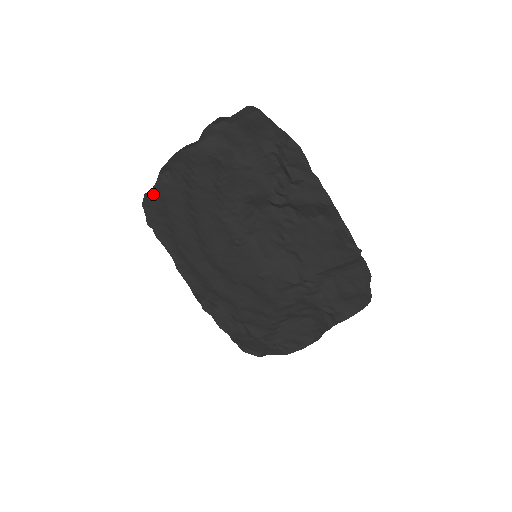
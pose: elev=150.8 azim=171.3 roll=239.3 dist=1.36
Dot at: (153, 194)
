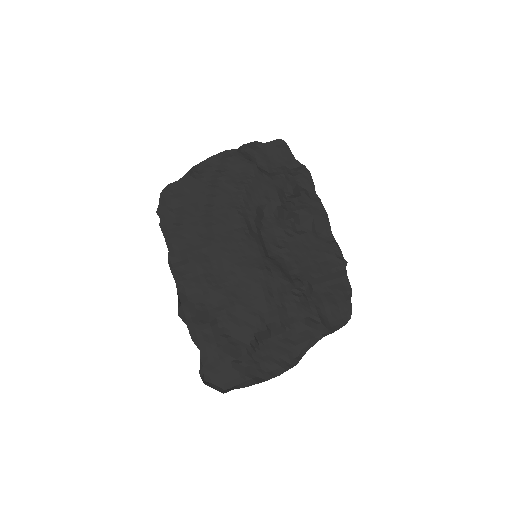
Dot at: (176, 186)
